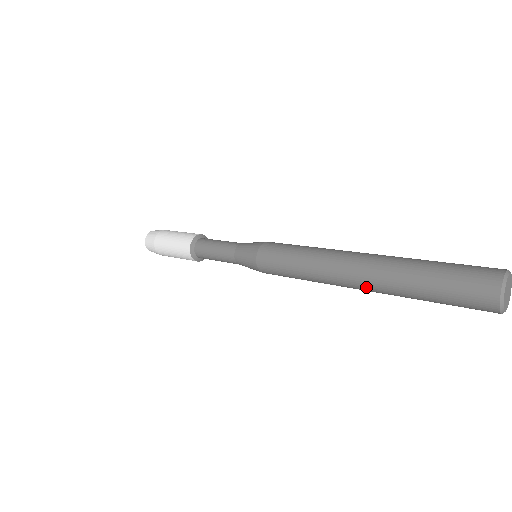
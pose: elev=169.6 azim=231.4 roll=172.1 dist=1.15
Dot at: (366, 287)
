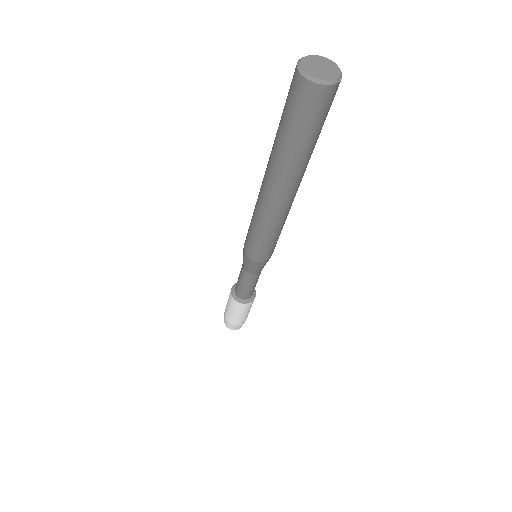
Dot at: (274, 184)
